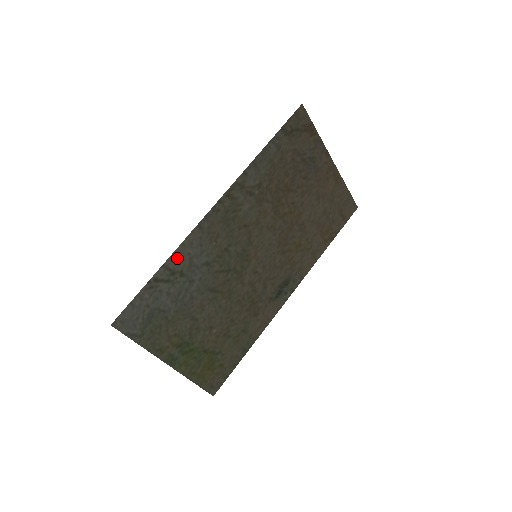
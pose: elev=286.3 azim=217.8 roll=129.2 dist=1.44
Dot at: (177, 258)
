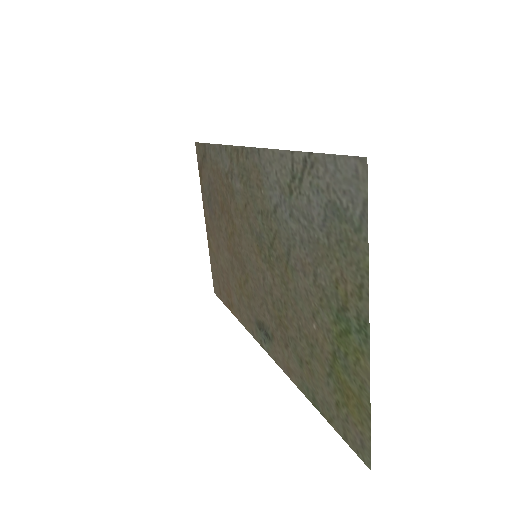
Dot at: (282, 162)
